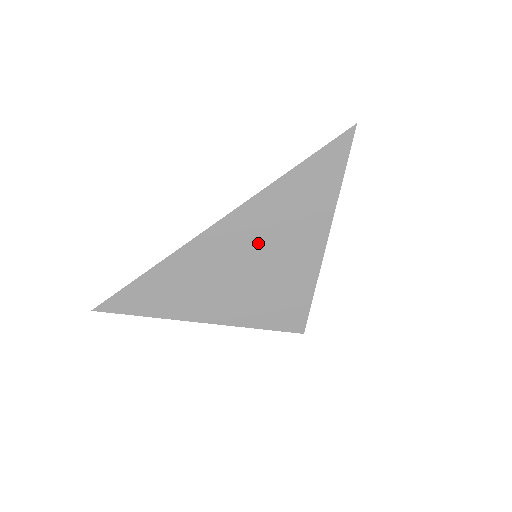
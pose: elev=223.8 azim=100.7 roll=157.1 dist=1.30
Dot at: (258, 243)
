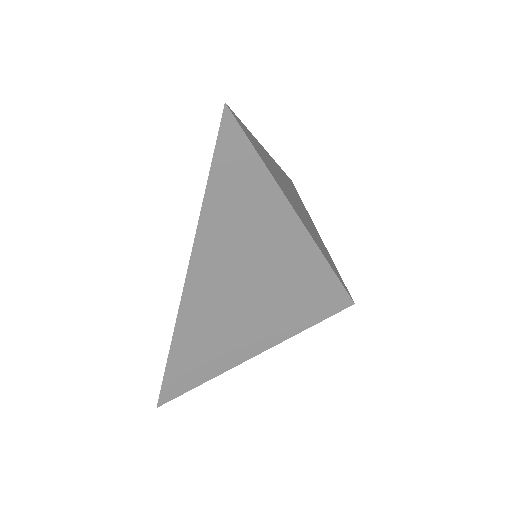
Dot at: (237, 279)
